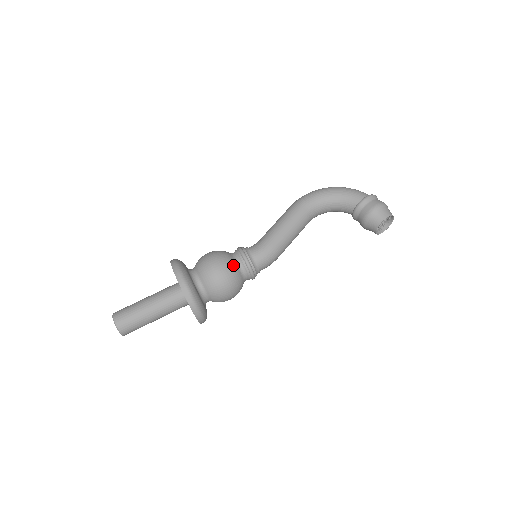
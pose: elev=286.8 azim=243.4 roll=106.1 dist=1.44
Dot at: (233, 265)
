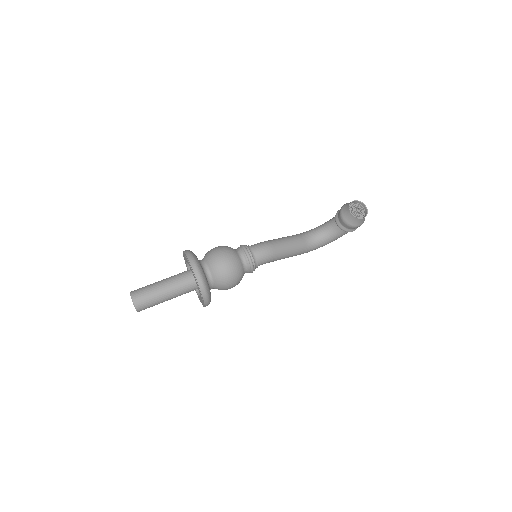
Dot at: (230, 247)
